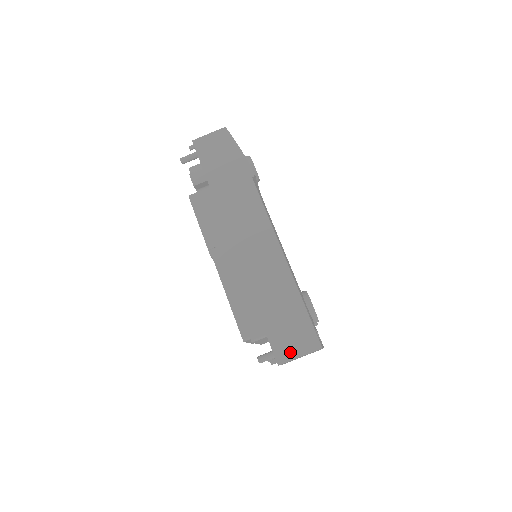
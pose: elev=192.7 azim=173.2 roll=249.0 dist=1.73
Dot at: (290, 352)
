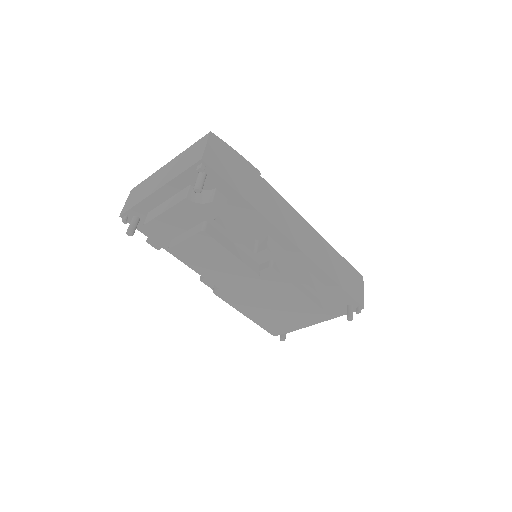
Dot at: (361, 294)
